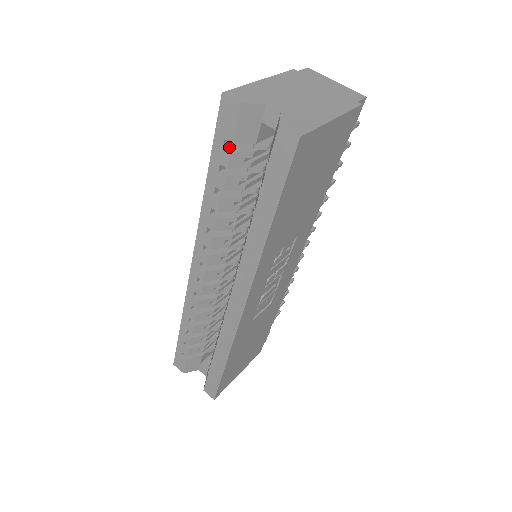
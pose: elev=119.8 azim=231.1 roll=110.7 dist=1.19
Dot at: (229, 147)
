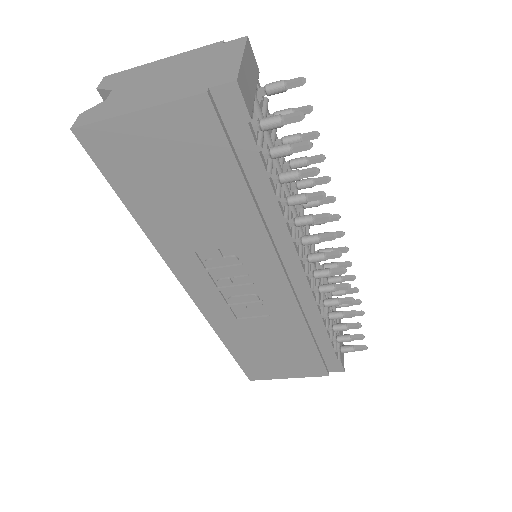
Dot at: occluded
